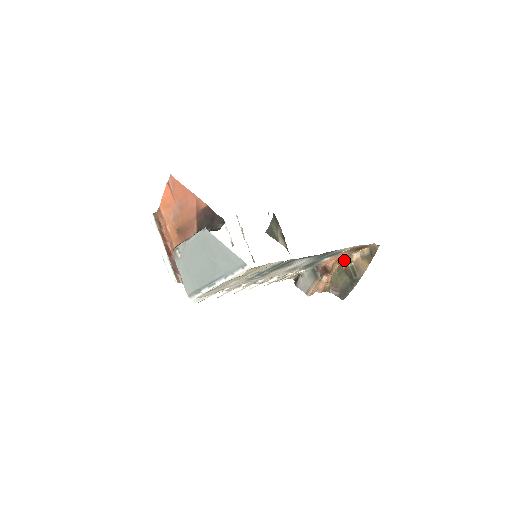
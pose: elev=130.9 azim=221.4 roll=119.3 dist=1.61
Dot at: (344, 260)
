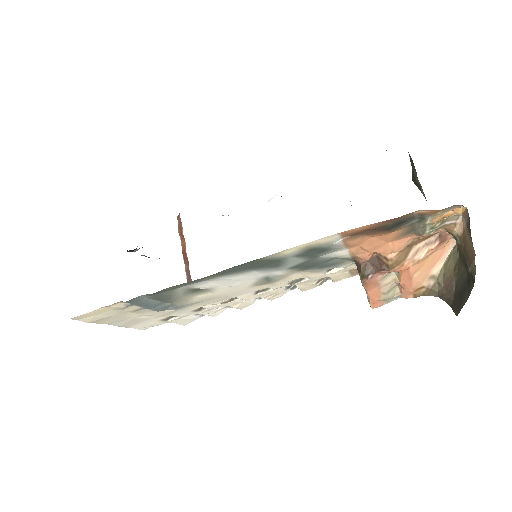
Dot at: occluded
